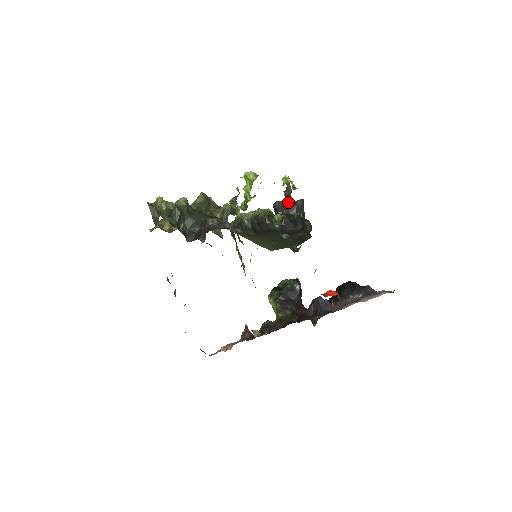
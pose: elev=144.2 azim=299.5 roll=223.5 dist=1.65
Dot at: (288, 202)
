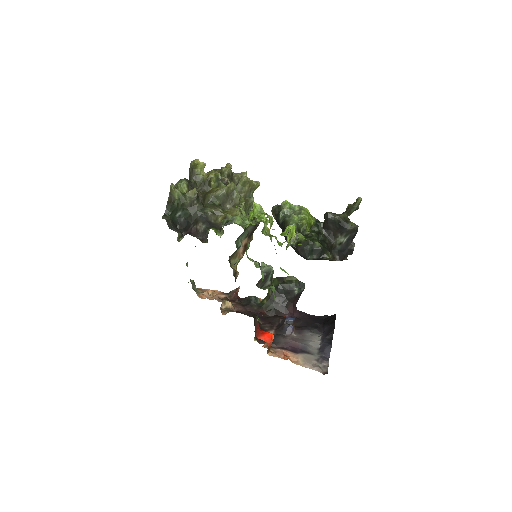
Dot at: (339, 220)
